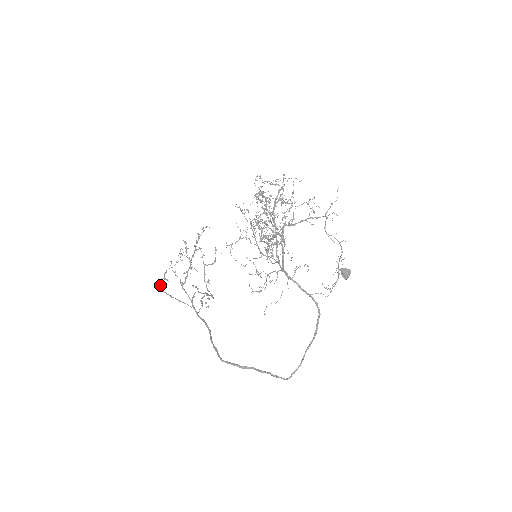
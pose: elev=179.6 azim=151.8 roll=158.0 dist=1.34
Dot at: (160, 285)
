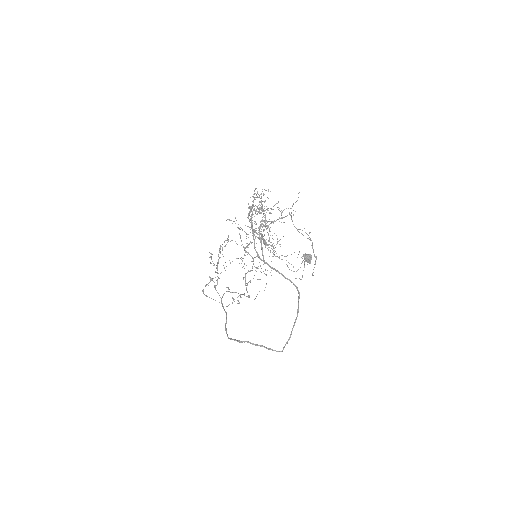
Dot at: (203, 289)
